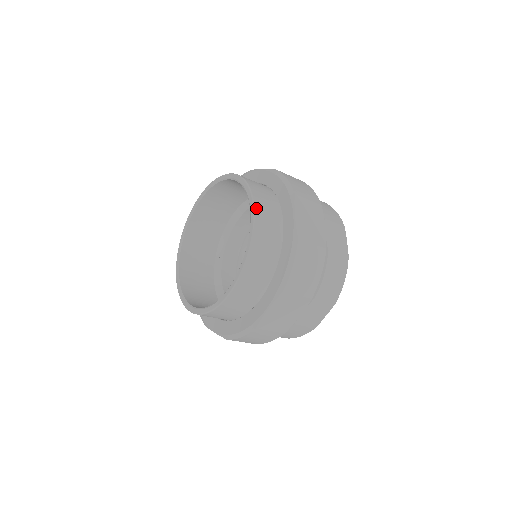
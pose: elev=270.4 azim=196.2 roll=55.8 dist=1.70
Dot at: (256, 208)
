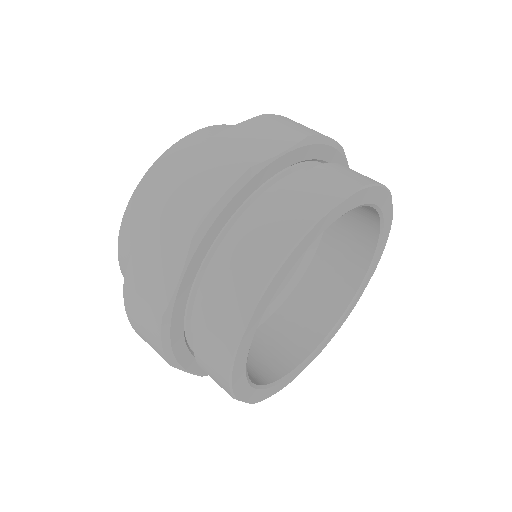
Dot at: (205, 129)
